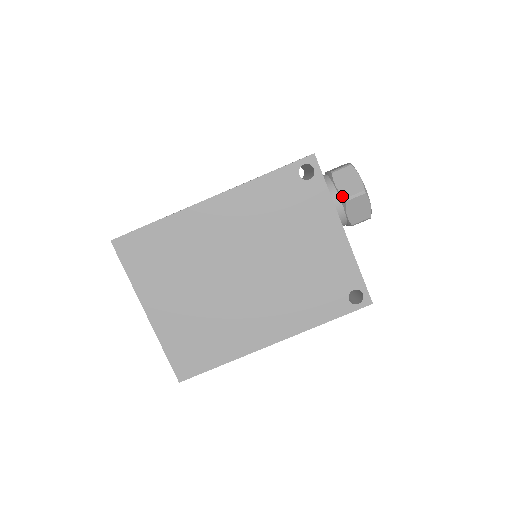
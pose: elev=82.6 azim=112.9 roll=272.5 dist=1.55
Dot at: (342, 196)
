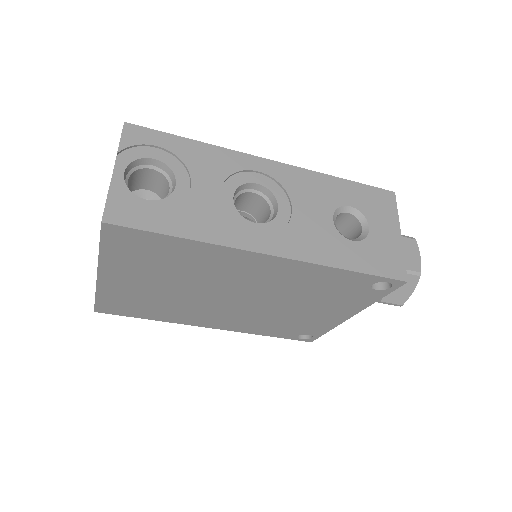
Dot at: (382, 298)
